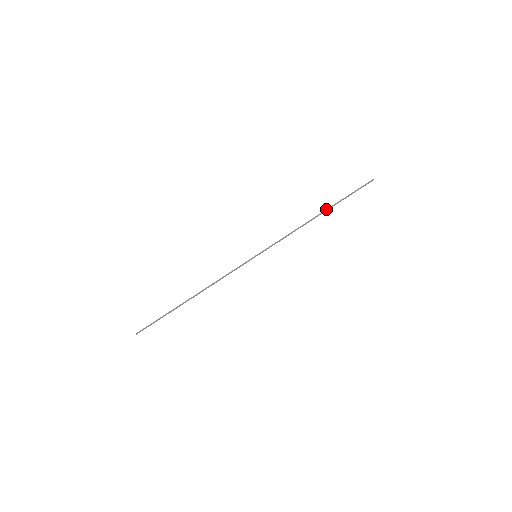
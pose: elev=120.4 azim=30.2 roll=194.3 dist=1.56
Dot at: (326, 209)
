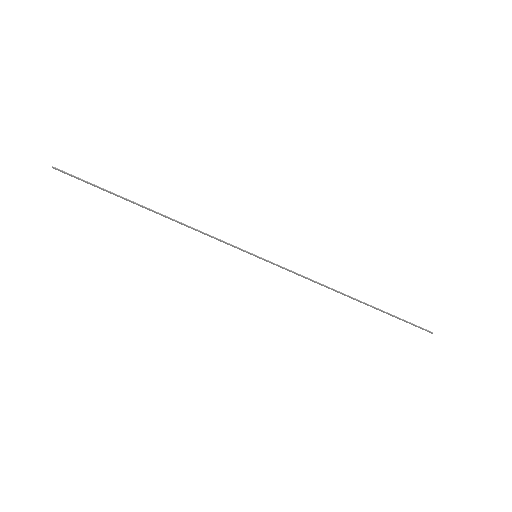
Dot at: occluded
